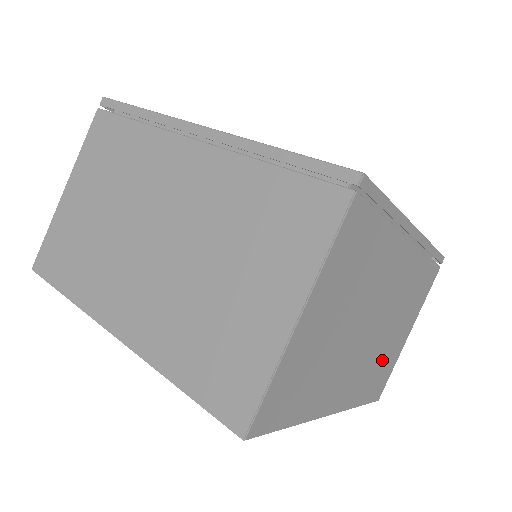
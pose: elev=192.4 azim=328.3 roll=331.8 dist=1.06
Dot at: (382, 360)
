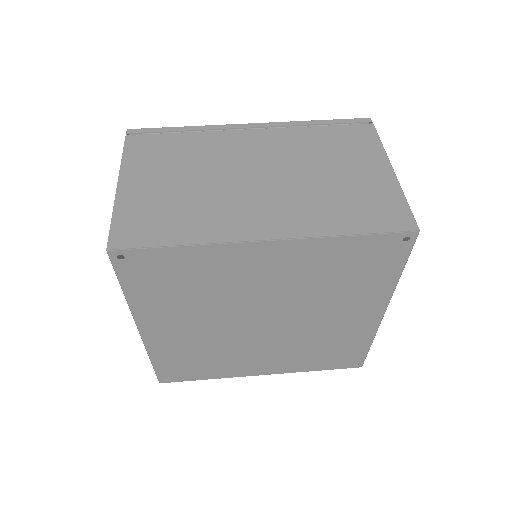
Dot at: occluded
